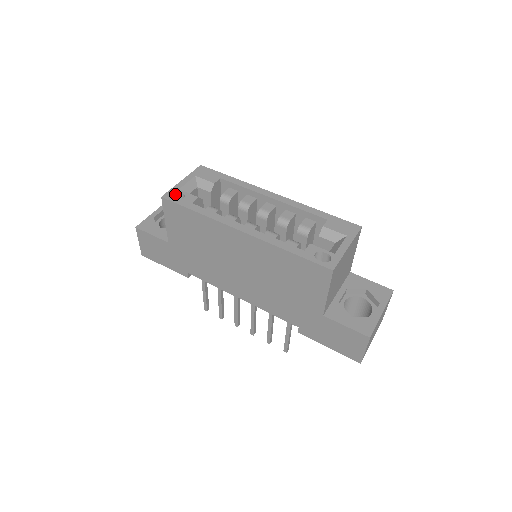
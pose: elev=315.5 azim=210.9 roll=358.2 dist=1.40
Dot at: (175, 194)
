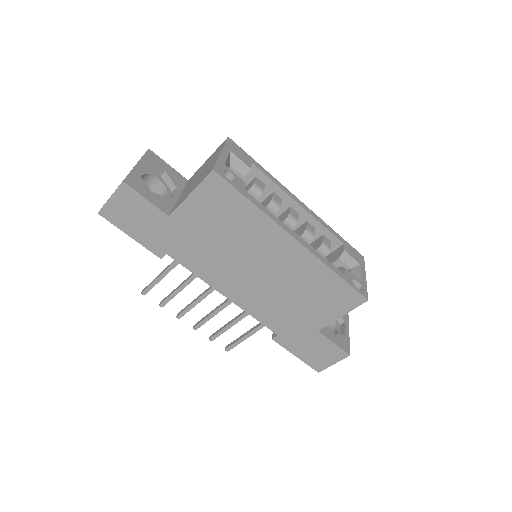
Dot at: (223, 170)
